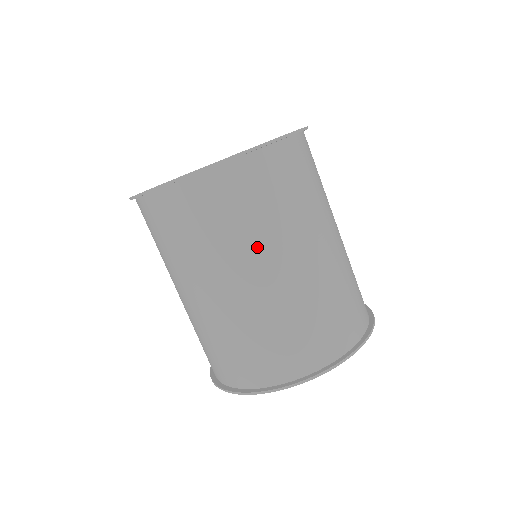
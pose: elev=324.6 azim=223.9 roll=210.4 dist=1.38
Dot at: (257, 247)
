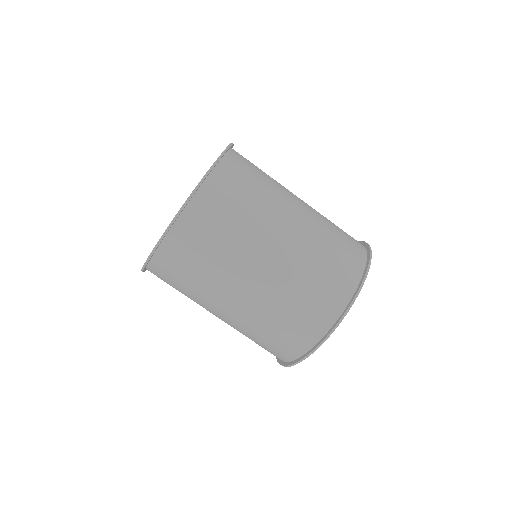
Dot at: (282, 187)
